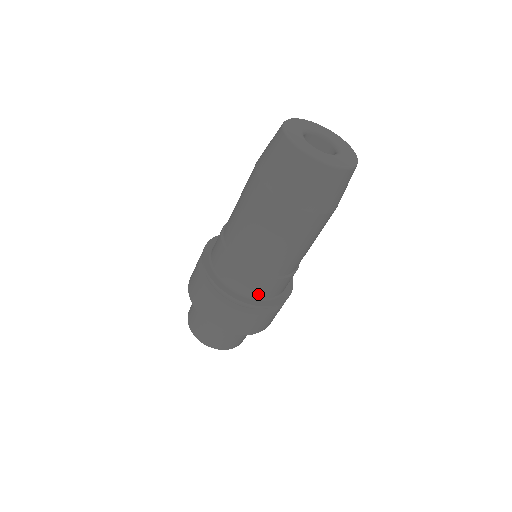
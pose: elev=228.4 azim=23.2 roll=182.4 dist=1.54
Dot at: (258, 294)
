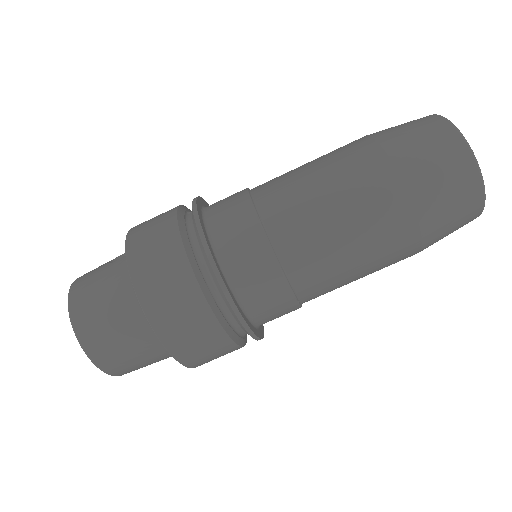
Dot at: (246, 292)
